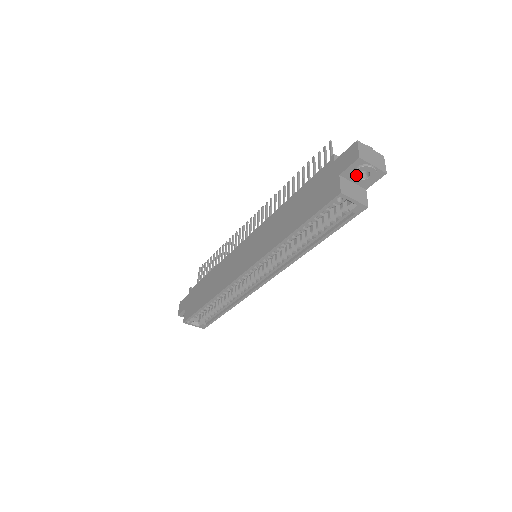
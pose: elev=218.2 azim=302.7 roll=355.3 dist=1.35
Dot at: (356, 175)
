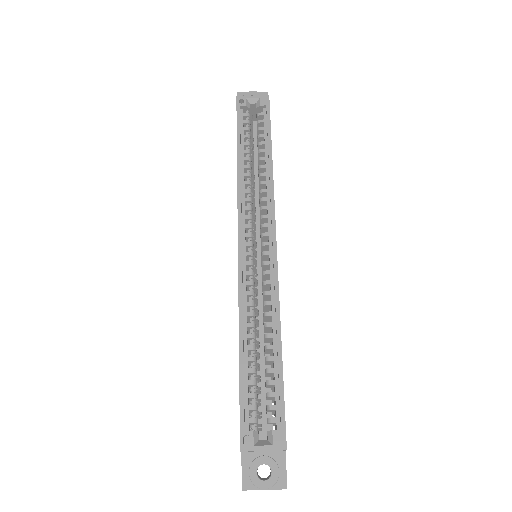
Dot at: occluded
